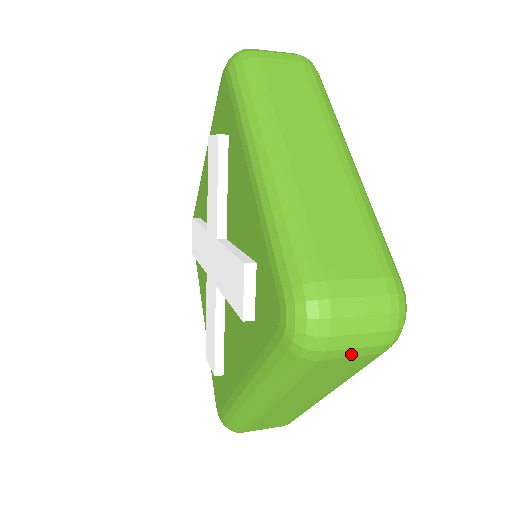
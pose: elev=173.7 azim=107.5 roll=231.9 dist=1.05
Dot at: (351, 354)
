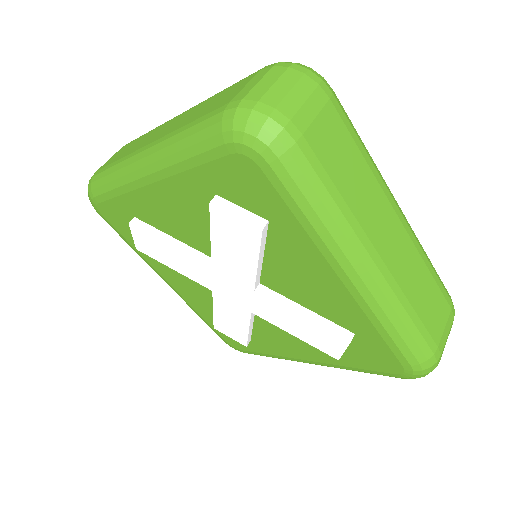
Dot at: occluded
